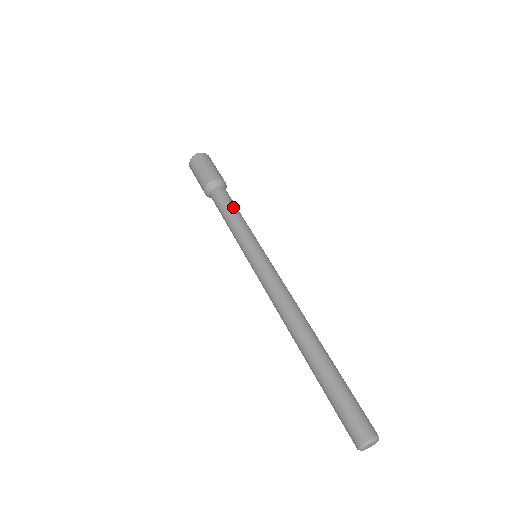
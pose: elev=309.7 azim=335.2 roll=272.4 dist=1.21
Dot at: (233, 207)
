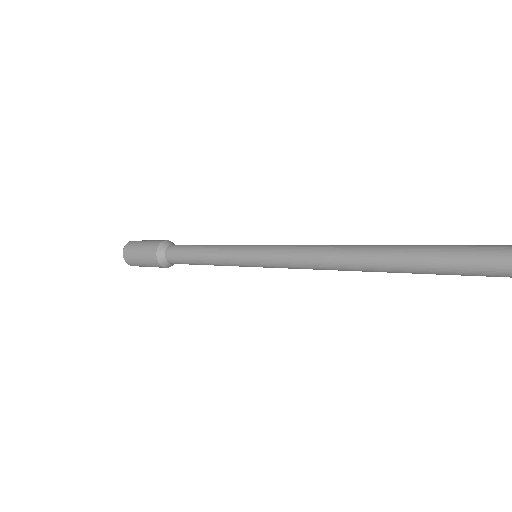
Dot at: occluded
